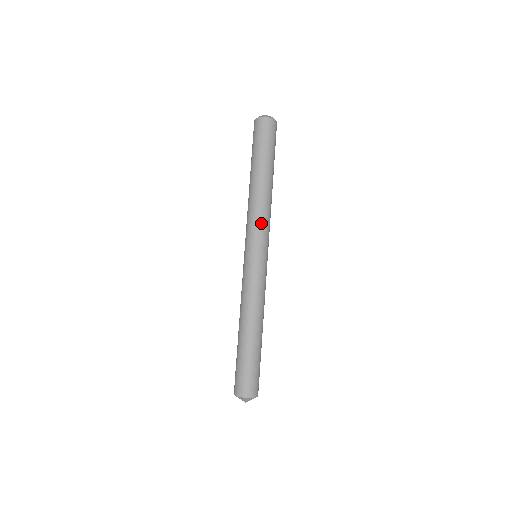
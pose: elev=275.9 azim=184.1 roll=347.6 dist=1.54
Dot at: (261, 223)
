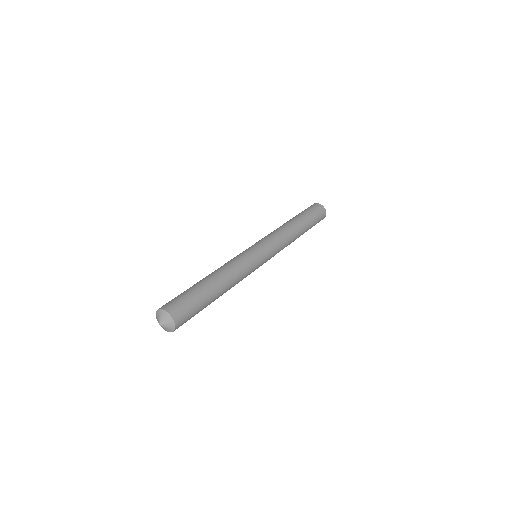
Dot at: (275, 237)
